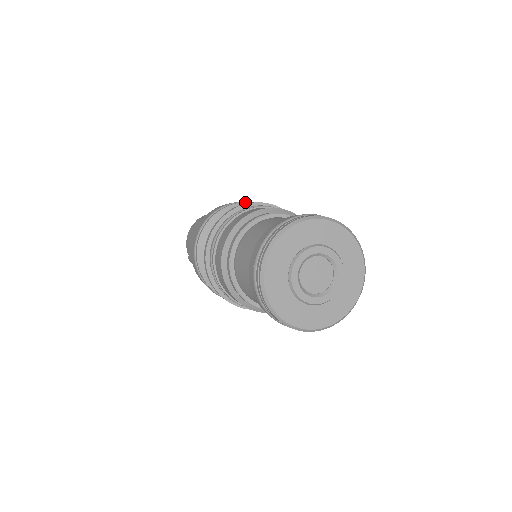
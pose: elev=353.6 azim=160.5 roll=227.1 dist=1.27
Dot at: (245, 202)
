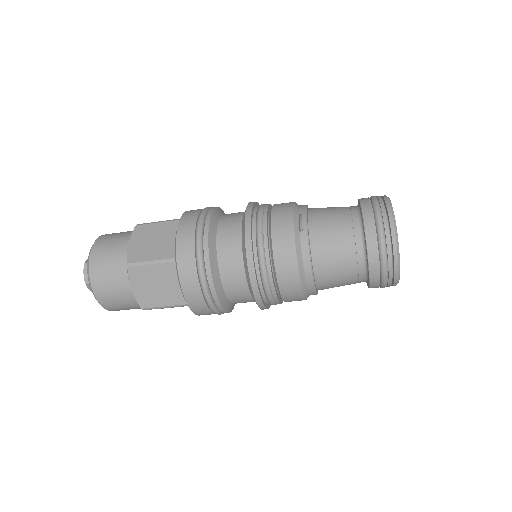
Dot at: occluded
